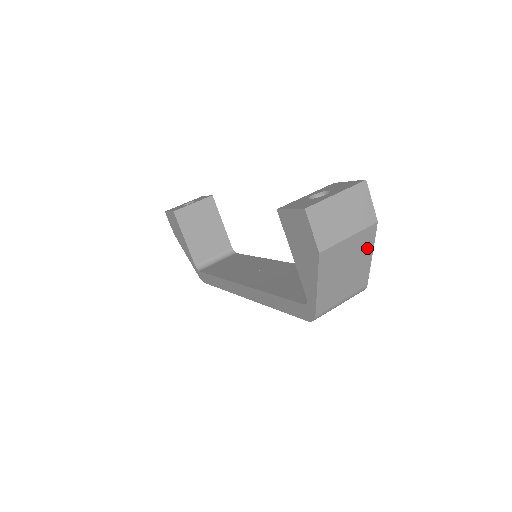
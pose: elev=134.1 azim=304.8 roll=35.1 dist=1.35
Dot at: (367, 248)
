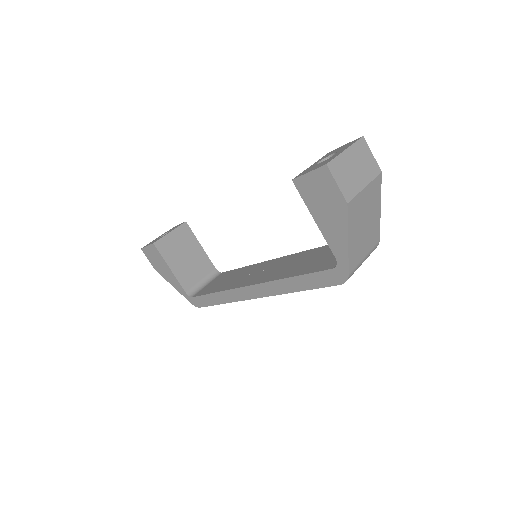
Dot at: (377, 200)
